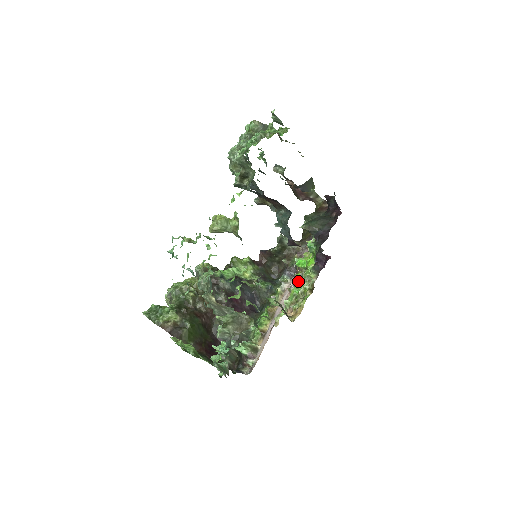
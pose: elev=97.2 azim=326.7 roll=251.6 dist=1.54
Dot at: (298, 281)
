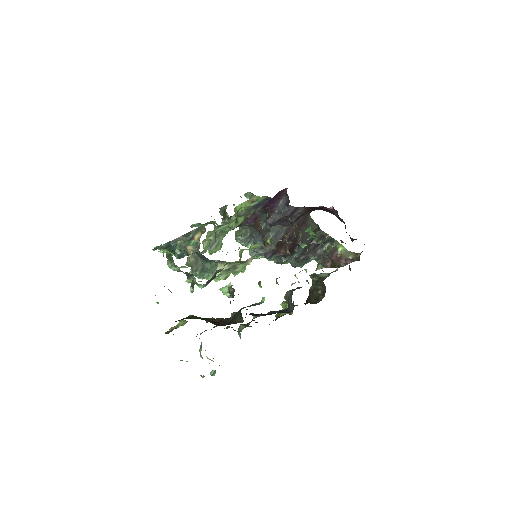
Dot at: occluded
